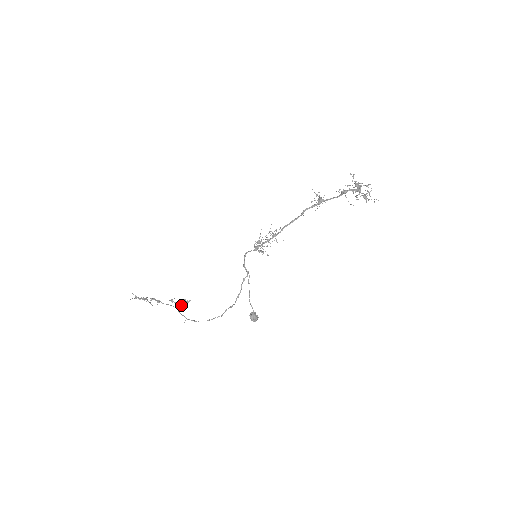
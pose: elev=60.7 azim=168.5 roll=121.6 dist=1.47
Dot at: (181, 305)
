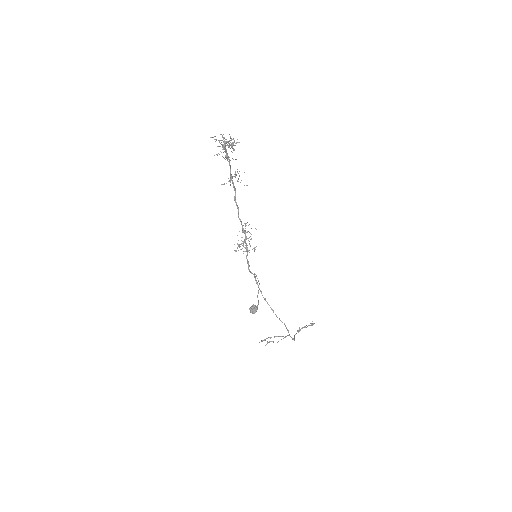
Dot at: occluded
